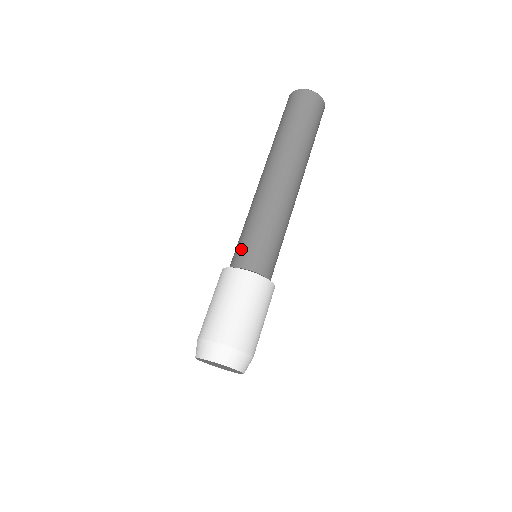
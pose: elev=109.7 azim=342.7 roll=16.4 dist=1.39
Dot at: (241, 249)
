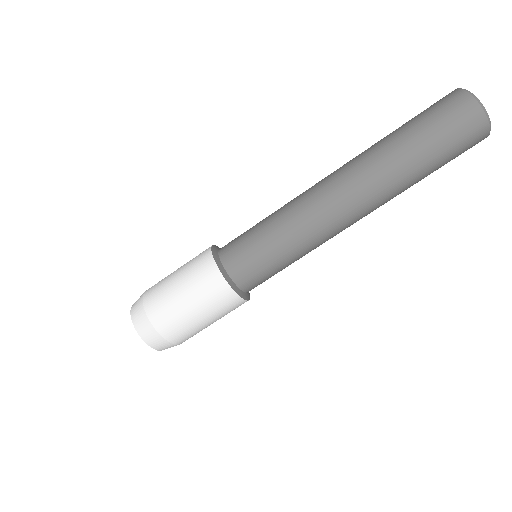
Dot at: (257, 272)
